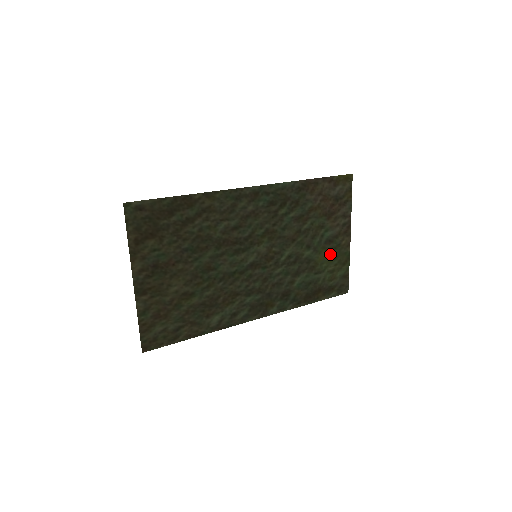
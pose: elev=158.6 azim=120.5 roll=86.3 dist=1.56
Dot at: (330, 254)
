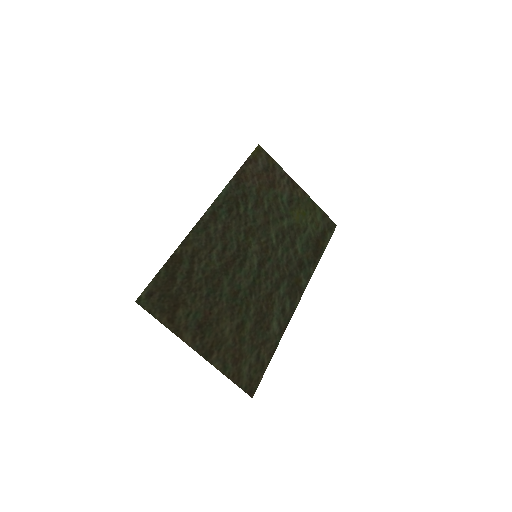
Dot at: (299, 210)
